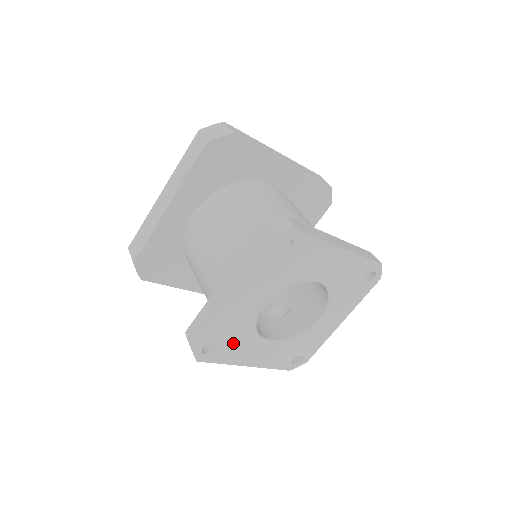
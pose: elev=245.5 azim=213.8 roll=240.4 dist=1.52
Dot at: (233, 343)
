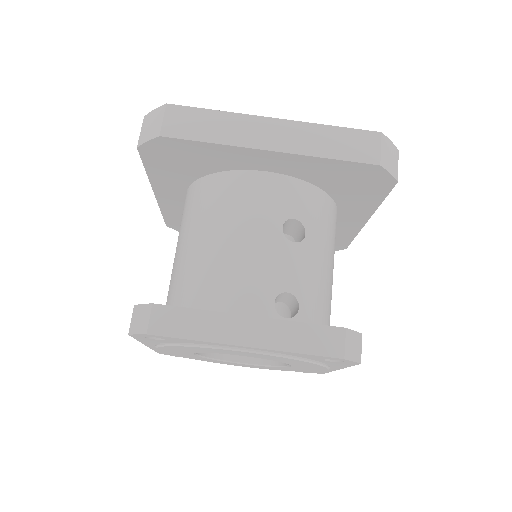
Dot at: (195, 359)
